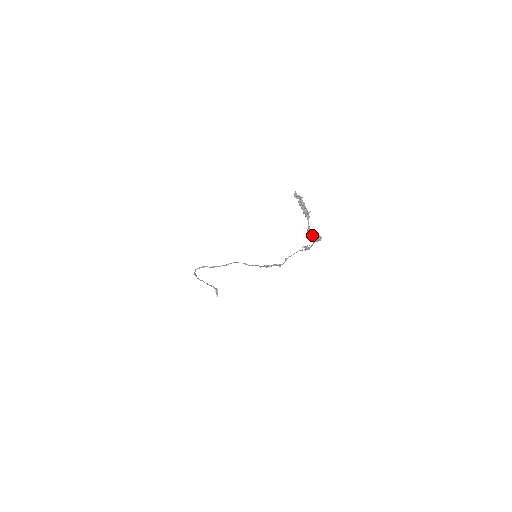
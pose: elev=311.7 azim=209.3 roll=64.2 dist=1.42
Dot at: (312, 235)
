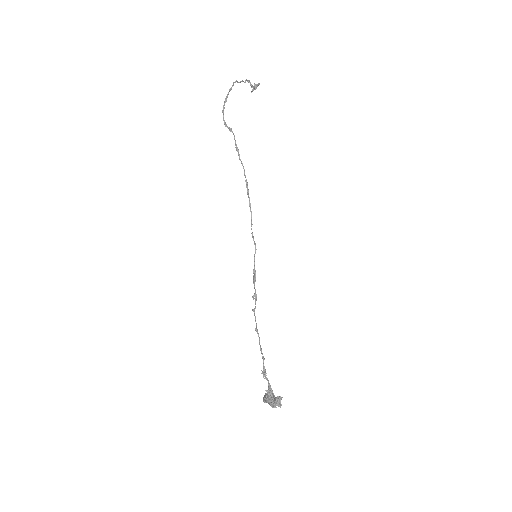
Dot at: (265, 402)
